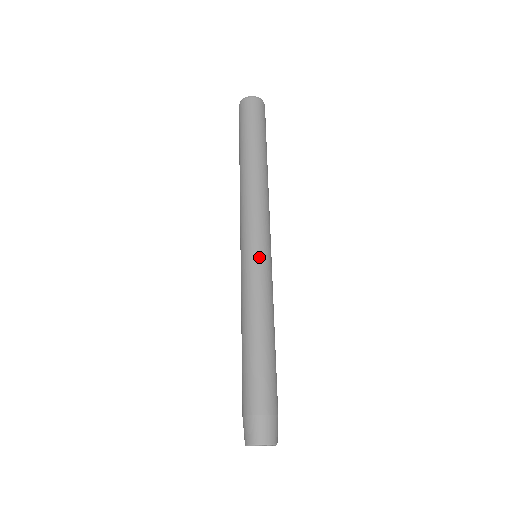
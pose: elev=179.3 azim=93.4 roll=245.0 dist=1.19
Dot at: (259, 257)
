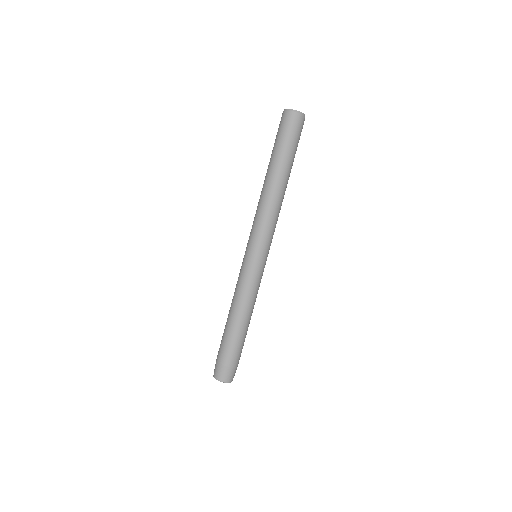
Dot at: (247, 260)
